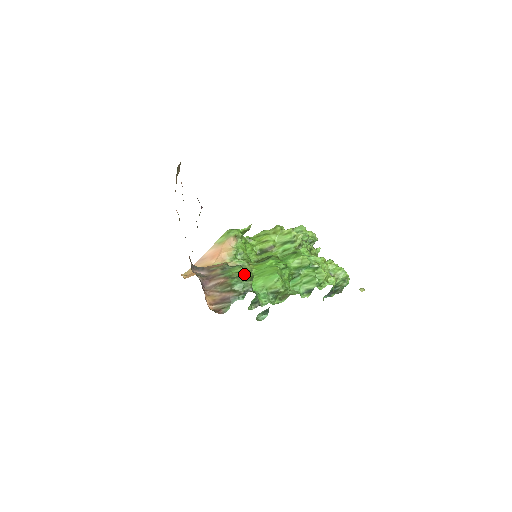
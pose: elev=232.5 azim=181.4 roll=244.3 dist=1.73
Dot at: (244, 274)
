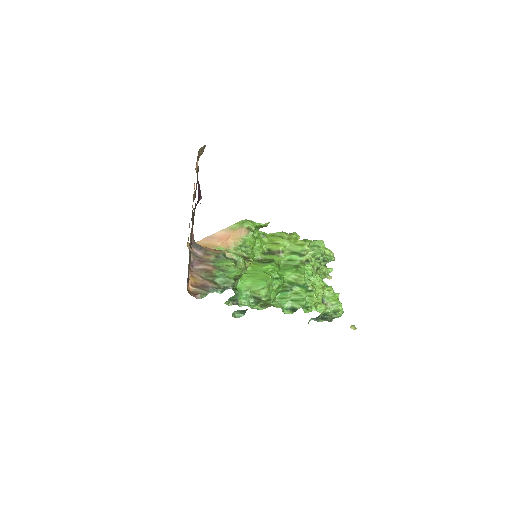
Dot at: (233, 270)
